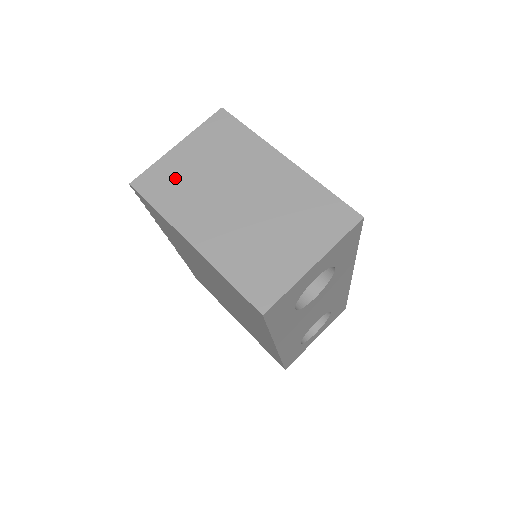
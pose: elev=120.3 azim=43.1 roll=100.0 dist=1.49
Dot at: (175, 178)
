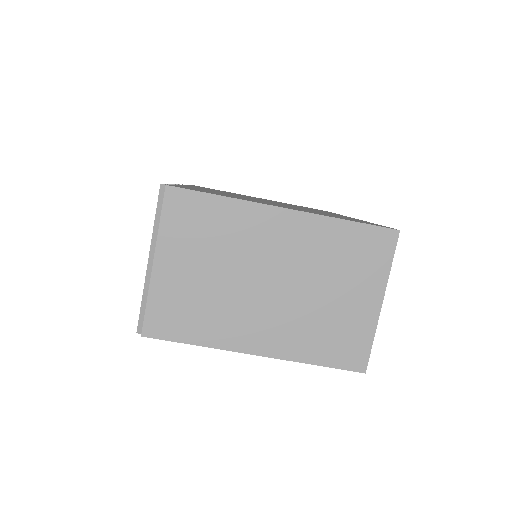
Dot at: (185, 301)
